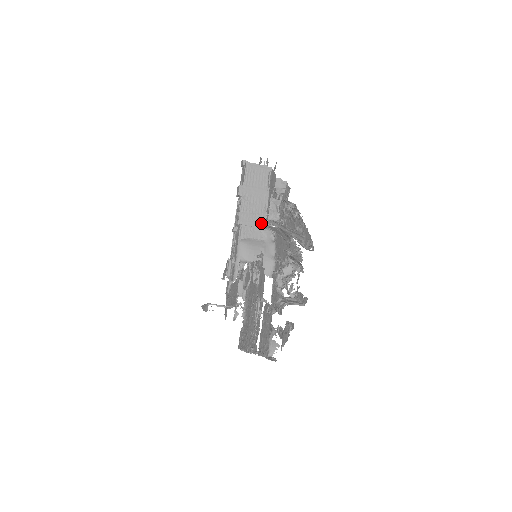
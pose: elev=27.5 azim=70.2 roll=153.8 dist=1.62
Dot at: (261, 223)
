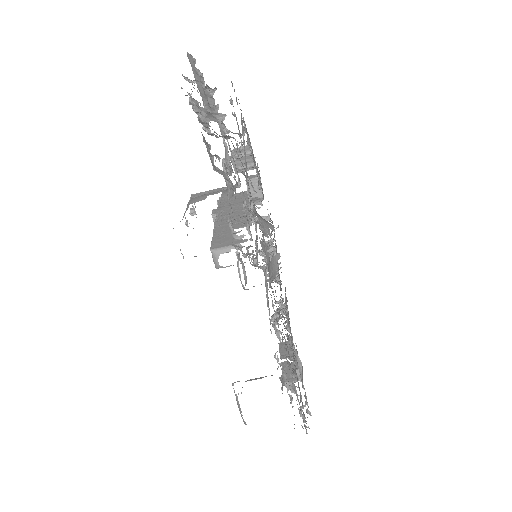
Dot at: (246, 219)
